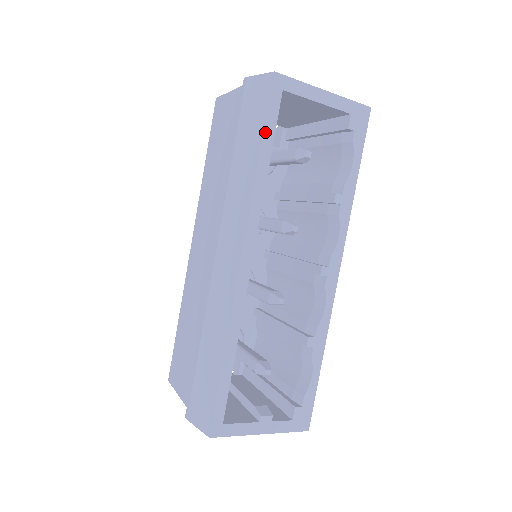
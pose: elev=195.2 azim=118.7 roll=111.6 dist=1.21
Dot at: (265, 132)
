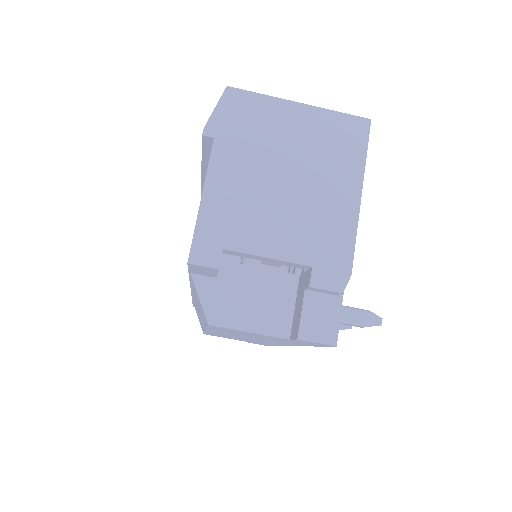
Dot at: occluded
